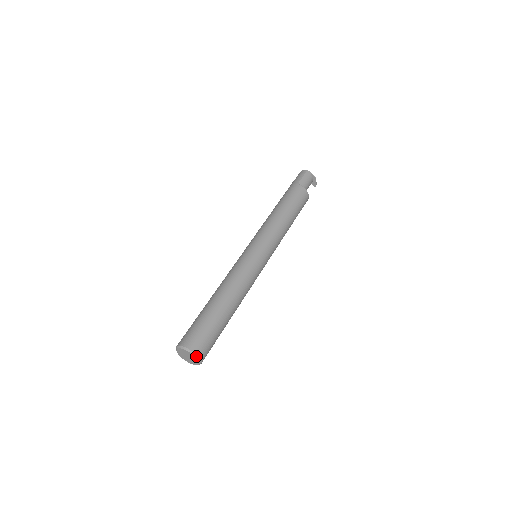
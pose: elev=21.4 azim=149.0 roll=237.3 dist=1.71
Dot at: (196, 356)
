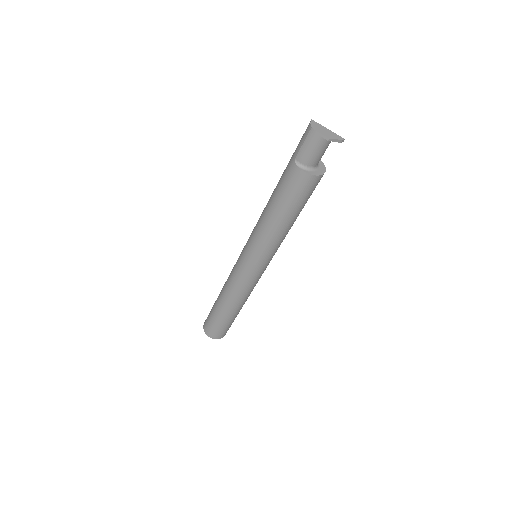
Dot at: occluded
